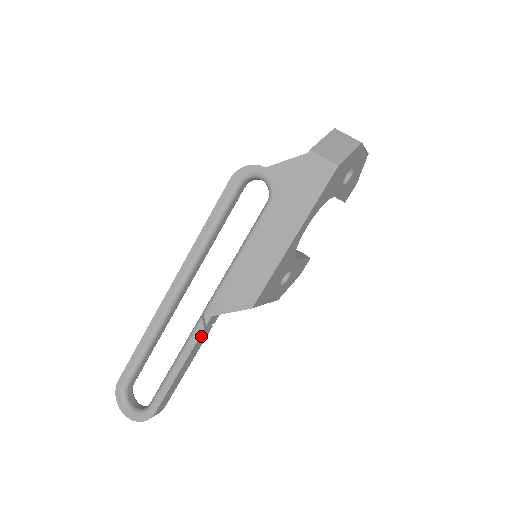
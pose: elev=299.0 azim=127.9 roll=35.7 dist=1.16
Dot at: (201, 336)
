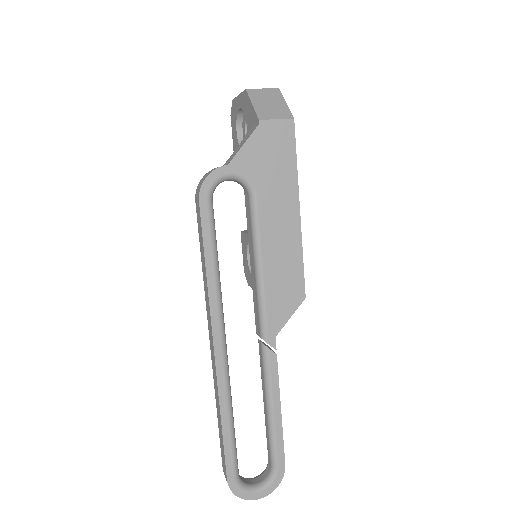
Dot at: (276, 363)
